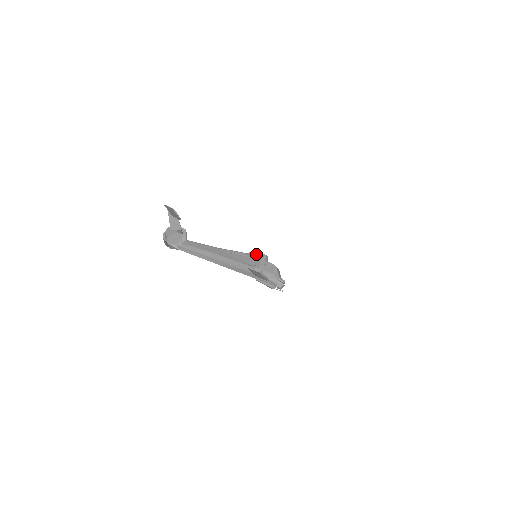
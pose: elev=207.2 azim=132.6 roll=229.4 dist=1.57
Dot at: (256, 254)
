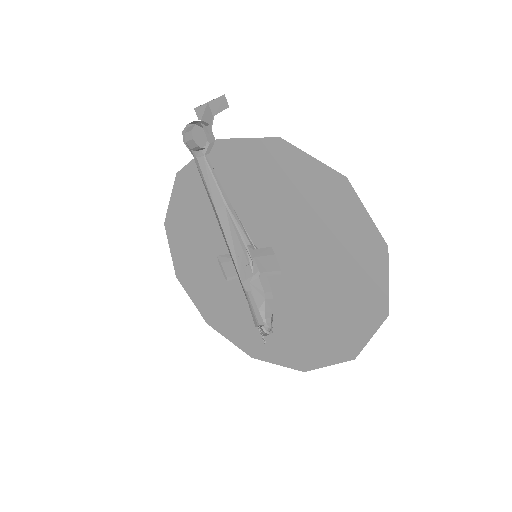
Dot at: (253, 258)
